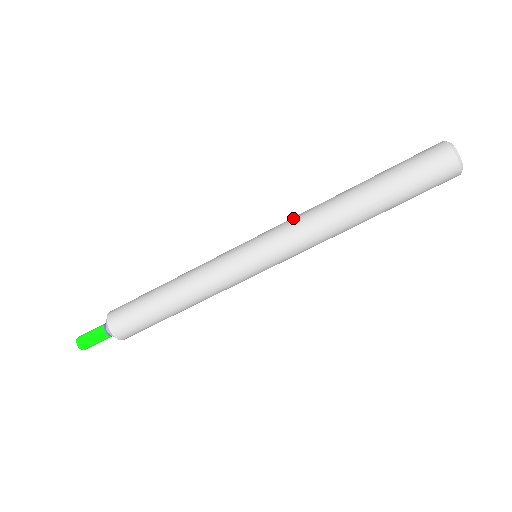
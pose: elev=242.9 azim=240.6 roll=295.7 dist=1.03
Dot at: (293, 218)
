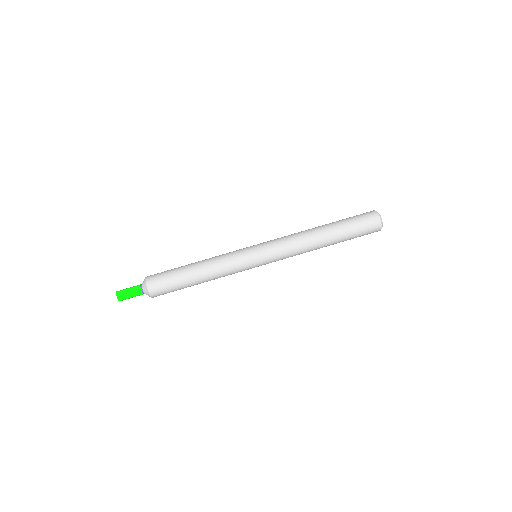
Dot at: (285, 237)
